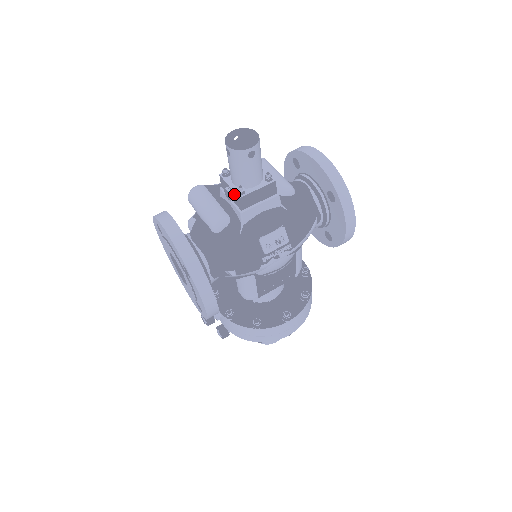
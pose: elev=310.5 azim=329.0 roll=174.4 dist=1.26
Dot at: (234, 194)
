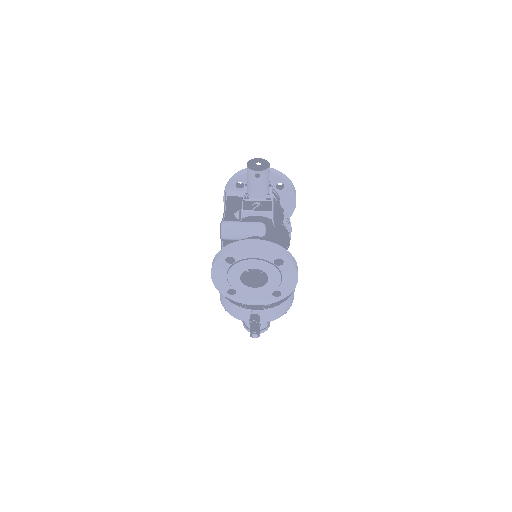
Dot at: (264, 203)
